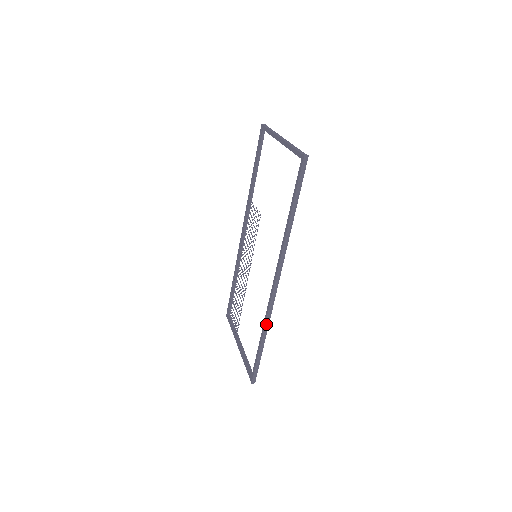
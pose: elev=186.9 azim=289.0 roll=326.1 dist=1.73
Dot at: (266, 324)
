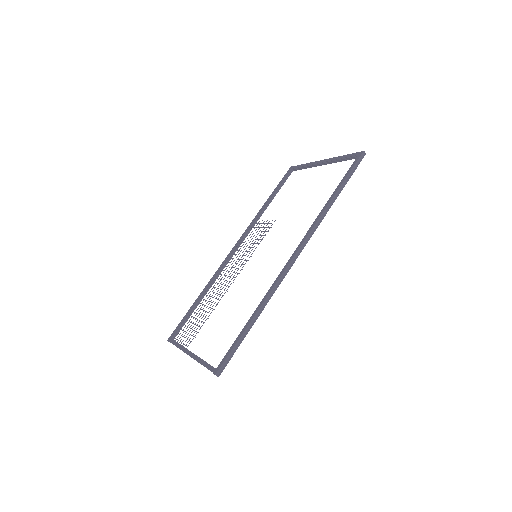
Dot at: (267, 298)
